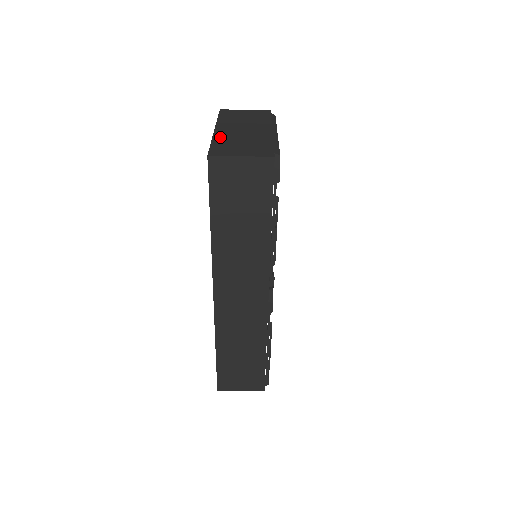
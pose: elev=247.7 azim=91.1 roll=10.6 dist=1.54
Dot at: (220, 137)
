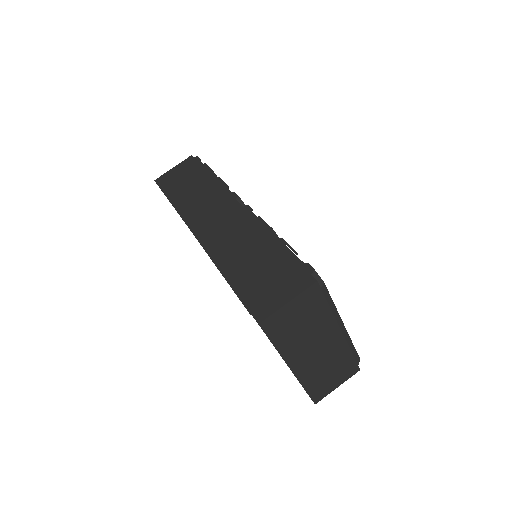
Dot at: occluded
